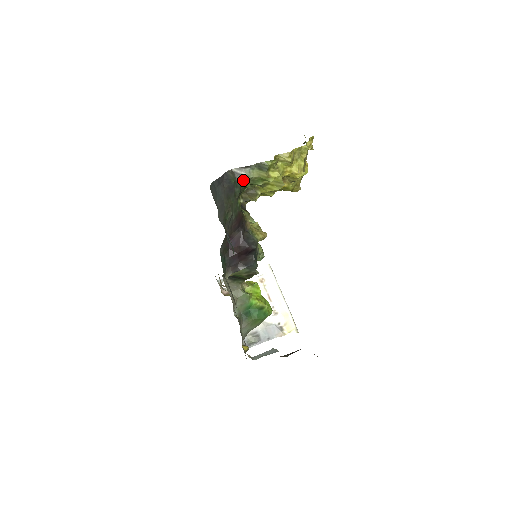
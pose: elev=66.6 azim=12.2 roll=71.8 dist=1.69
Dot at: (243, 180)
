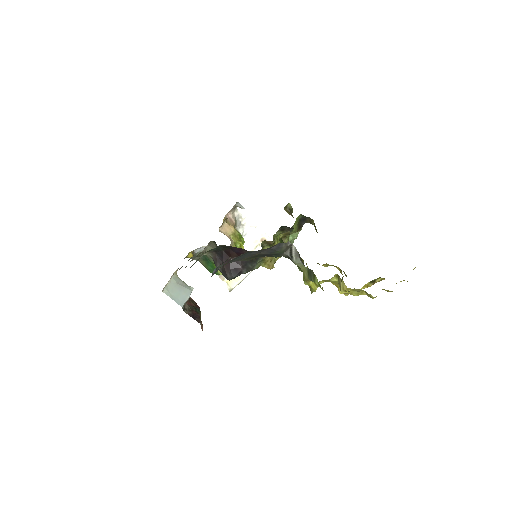
Dot at: (289, 258)
